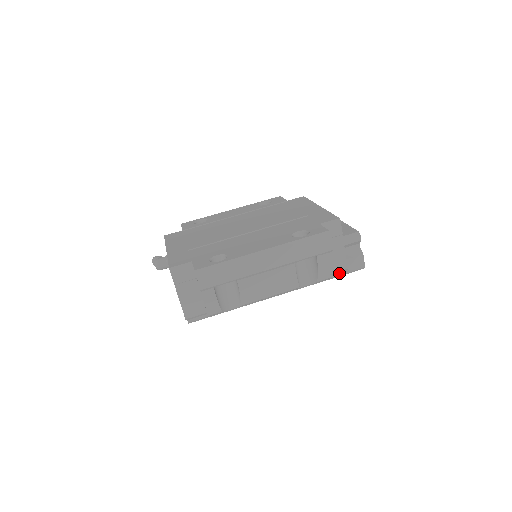
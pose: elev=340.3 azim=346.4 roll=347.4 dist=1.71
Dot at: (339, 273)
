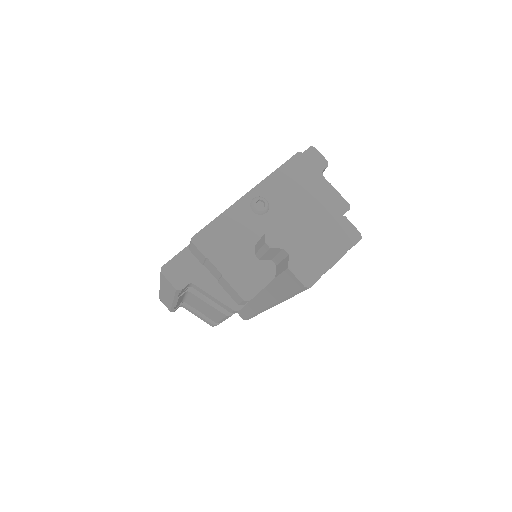
Dot at: (288, 292)
